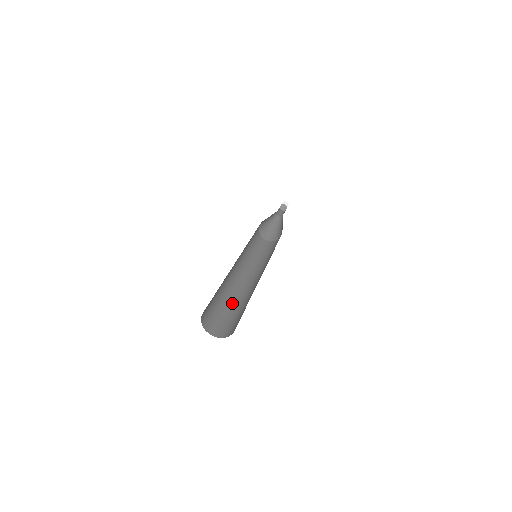
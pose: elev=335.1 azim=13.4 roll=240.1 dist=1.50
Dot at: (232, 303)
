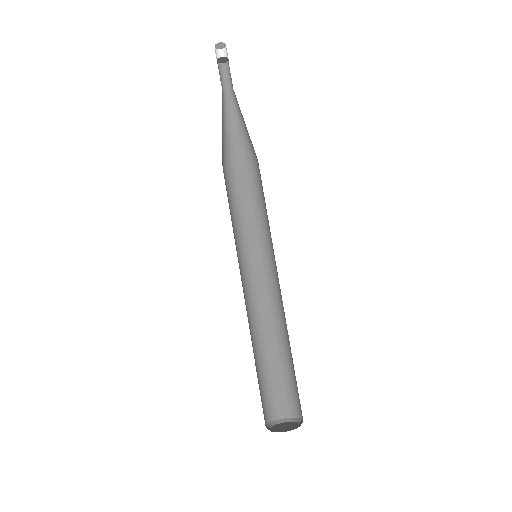
Dot at: (262, 353)
